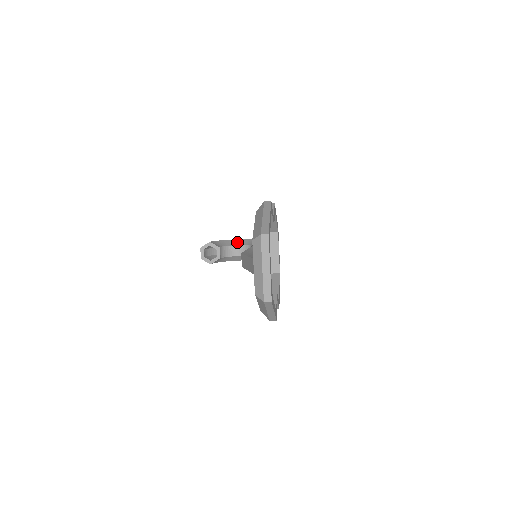
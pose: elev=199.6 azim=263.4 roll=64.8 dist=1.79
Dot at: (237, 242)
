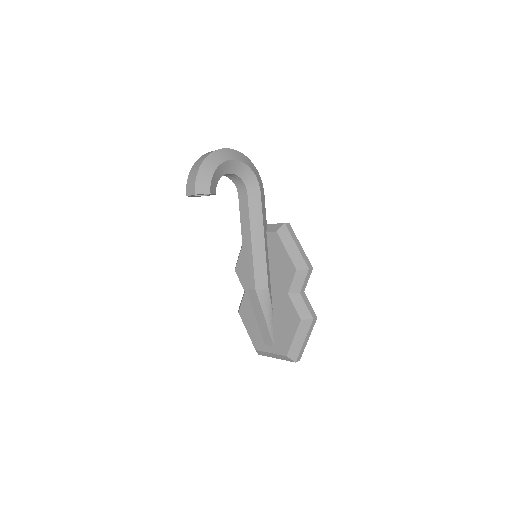
Dot at: (231, 167)
